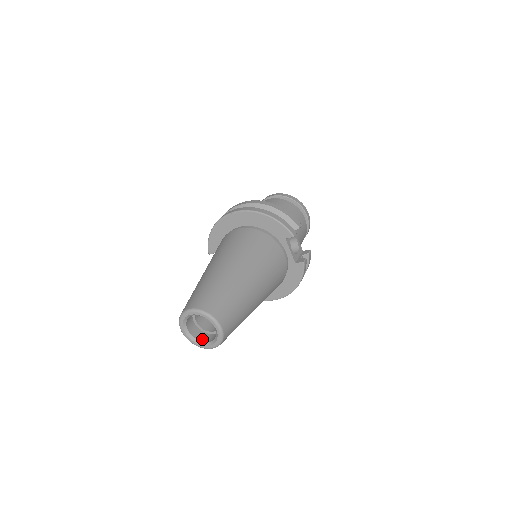
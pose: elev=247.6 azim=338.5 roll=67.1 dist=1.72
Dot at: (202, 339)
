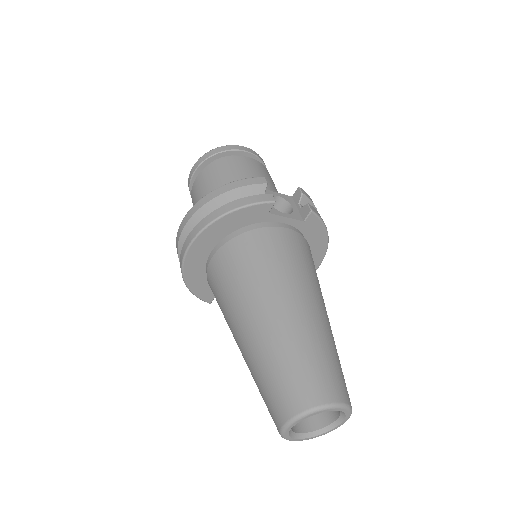
Dot at: (325, 422)
